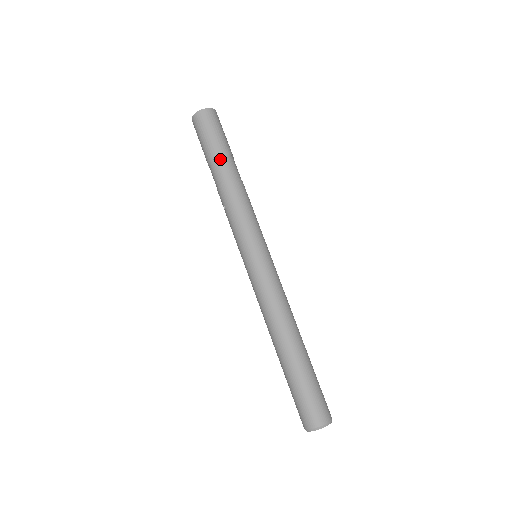
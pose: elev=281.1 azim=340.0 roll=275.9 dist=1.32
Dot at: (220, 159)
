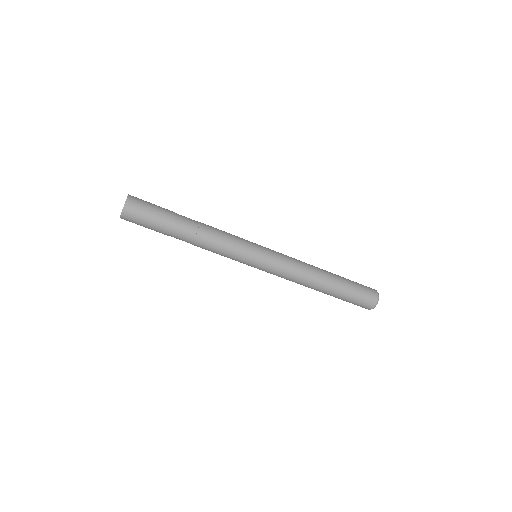
Dot at: (172, 233)
